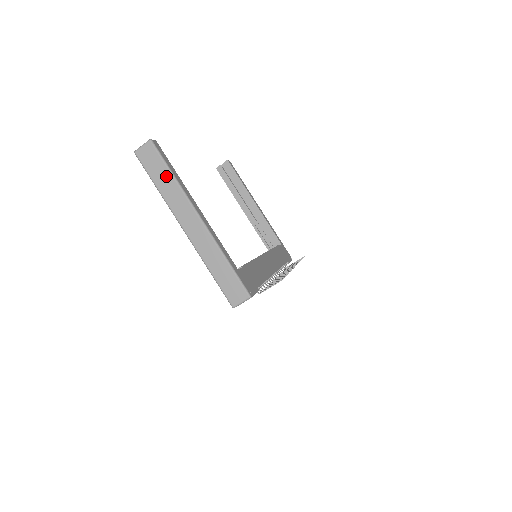
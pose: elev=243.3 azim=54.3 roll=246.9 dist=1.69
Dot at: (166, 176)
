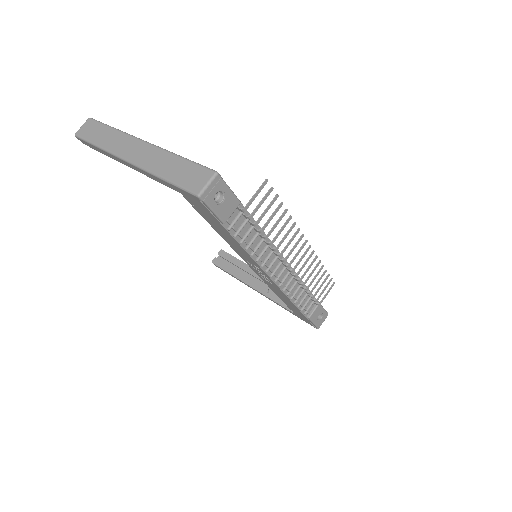
Dot at: (105, 131)
